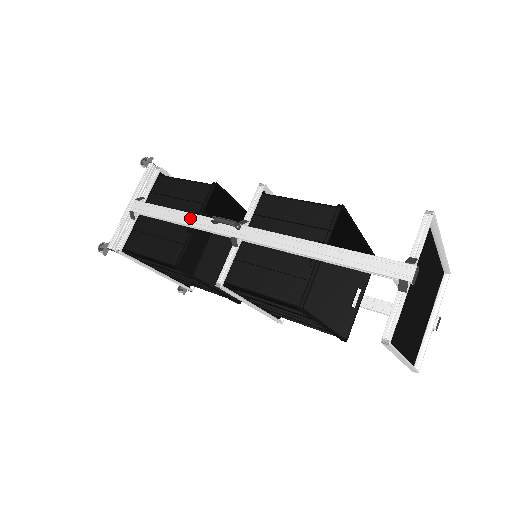
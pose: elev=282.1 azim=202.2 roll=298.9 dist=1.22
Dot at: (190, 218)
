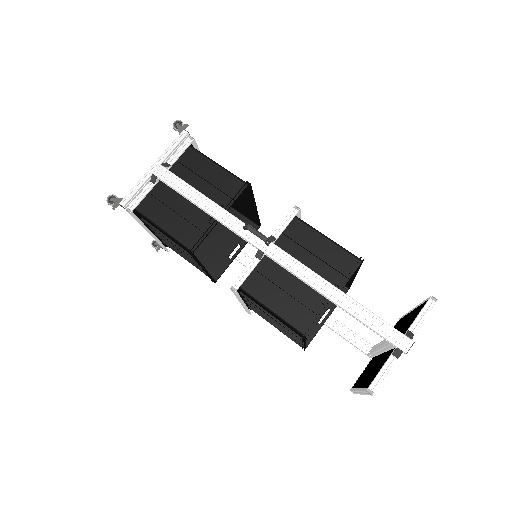
Dot at: (220, 212)
